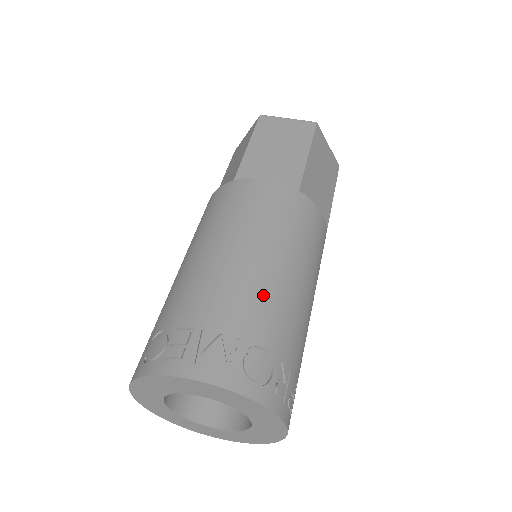
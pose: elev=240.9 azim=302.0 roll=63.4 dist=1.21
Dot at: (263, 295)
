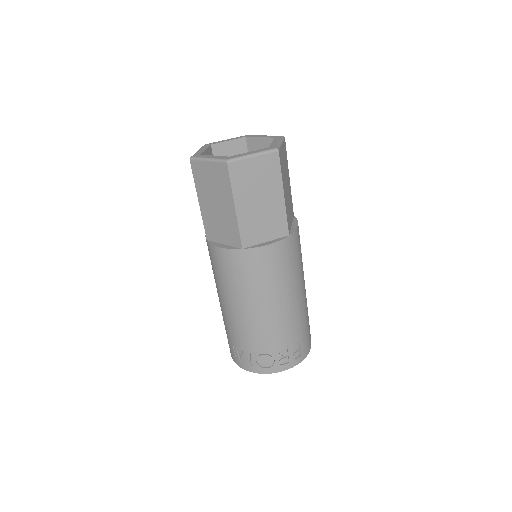
Dot at: (252, 329)
